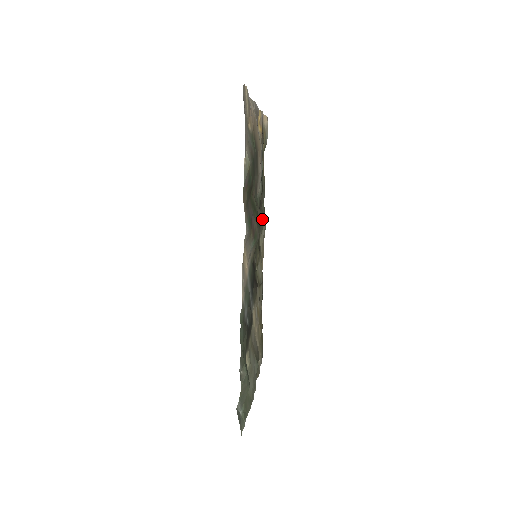
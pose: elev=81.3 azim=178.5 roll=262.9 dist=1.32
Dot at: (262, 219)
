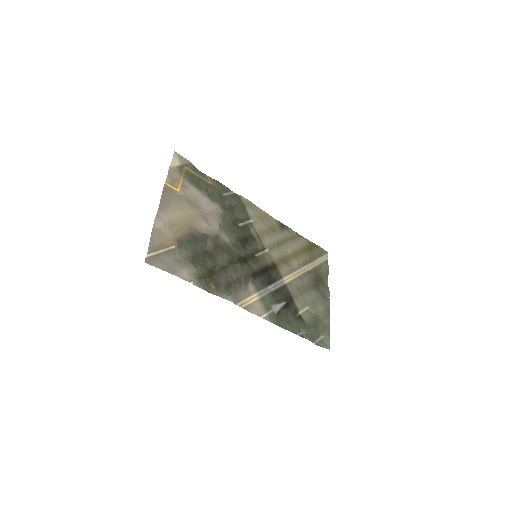
Dot at: (240, 211)
